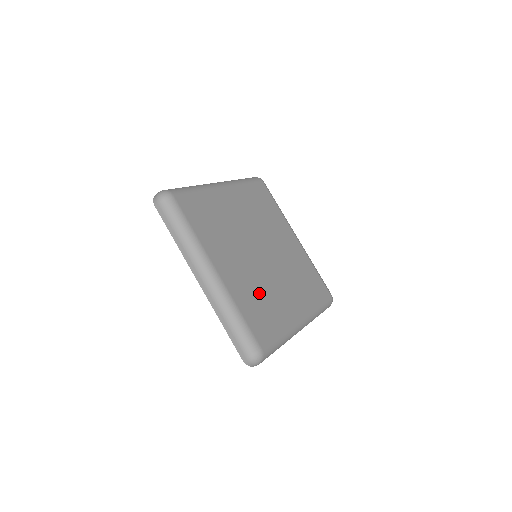
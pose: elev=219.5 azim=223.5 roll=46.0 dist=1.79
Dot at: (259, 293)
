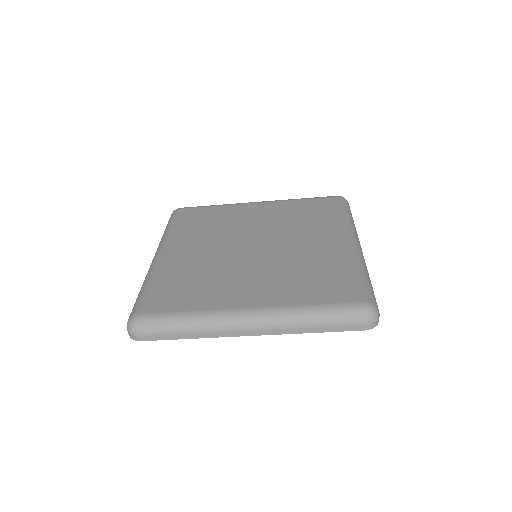
Dot at: (200, 274)
